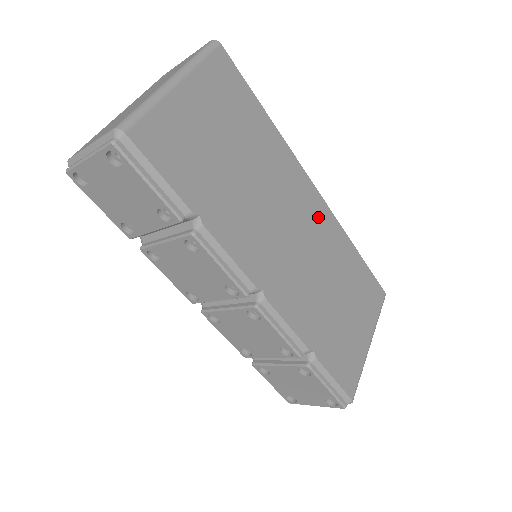
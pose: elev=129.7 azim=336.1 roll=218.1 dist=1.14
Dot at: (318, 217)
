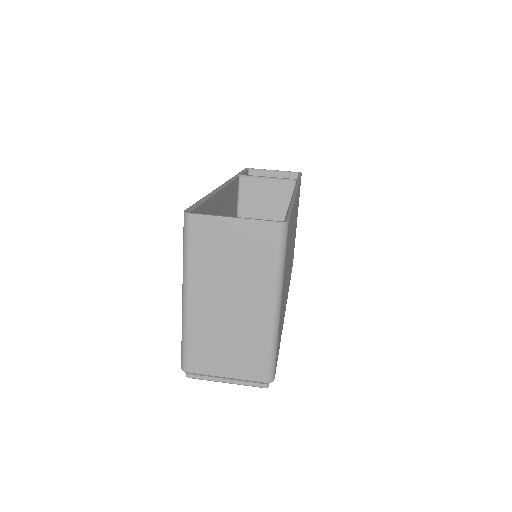
Dot at: occluded
